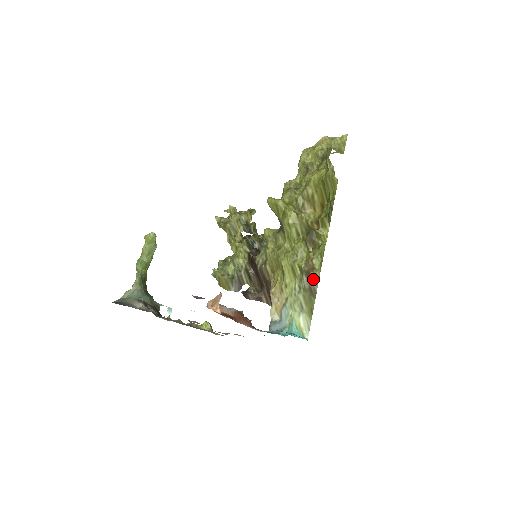
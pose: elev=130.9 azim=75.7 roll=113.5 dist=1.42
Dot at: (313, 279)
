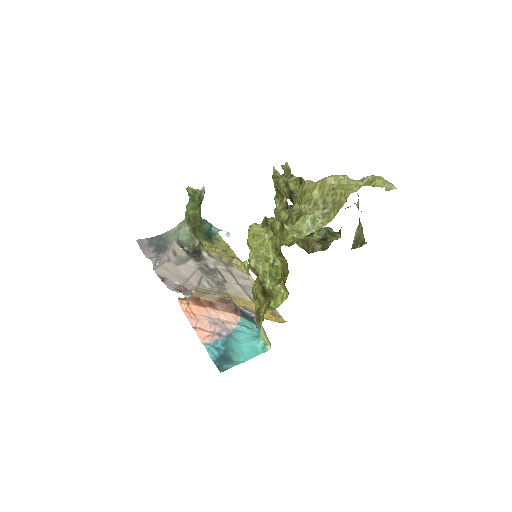
Dot at: occluded
